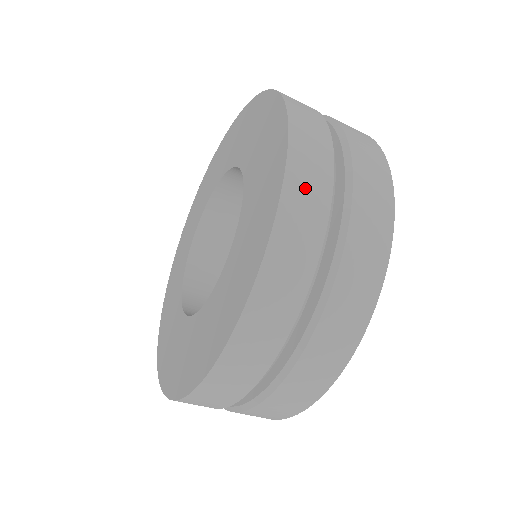
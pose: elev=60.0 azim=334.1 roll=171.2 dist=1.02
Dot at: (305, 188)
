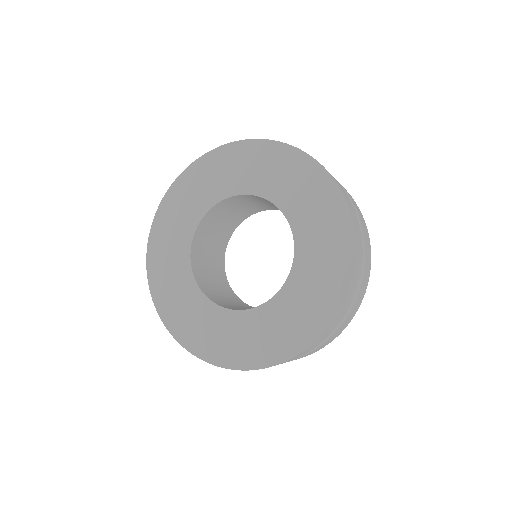
Dot at: (355, 281)
